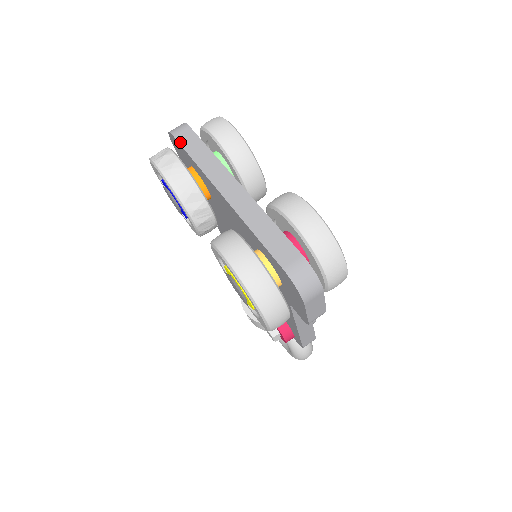
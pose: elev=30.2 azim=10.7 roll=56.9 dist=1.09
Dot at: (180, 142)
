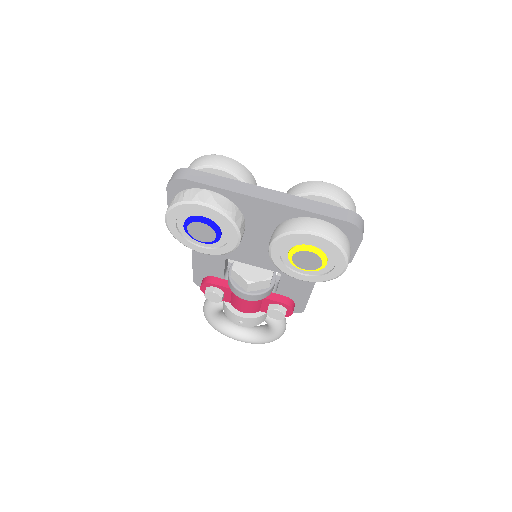
Dot at: (196, 181)
